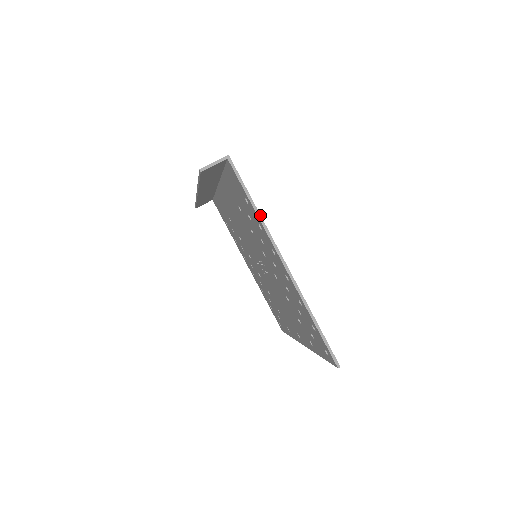
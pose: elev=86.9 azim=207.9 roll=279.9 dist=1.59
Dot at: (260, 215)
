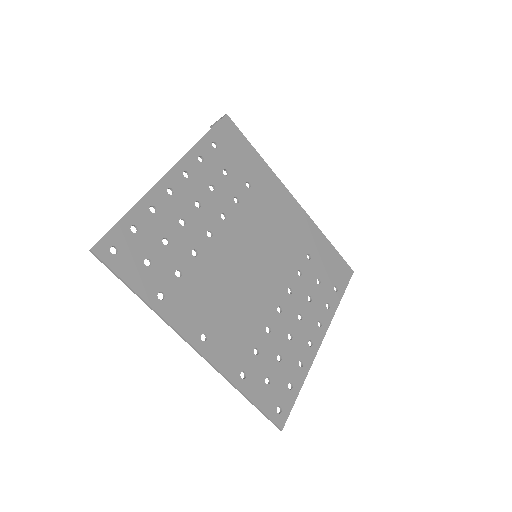
Dot at: (197, 143)
